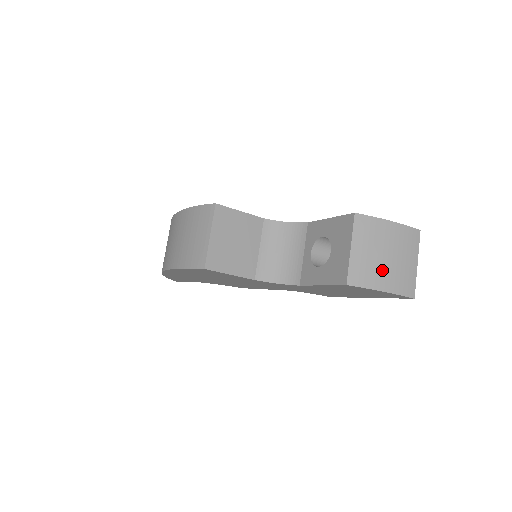
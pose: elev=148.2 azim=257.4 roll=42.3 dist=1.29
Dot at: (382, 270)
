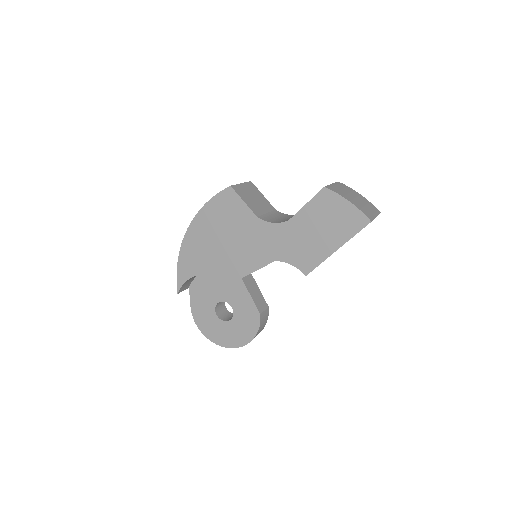
Dot at: (350, 197)
